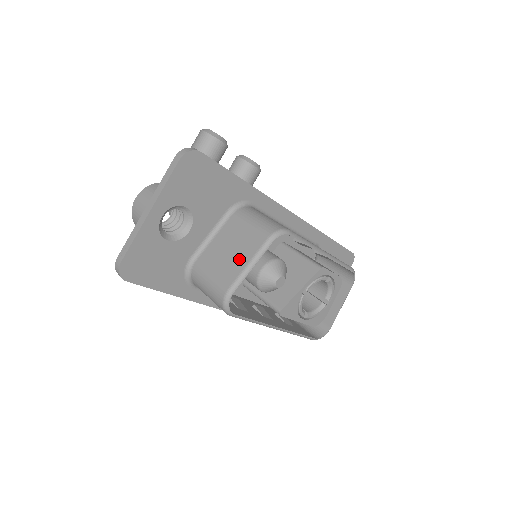
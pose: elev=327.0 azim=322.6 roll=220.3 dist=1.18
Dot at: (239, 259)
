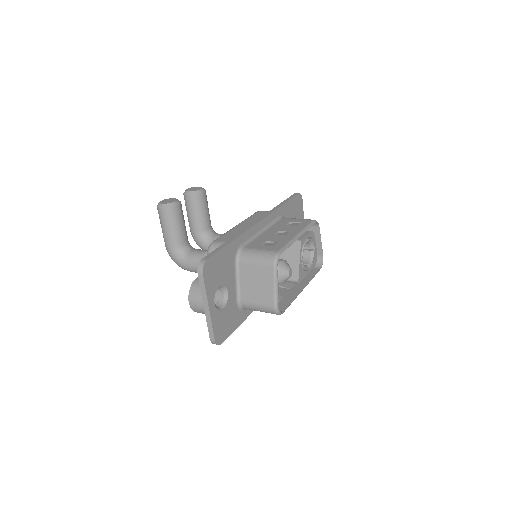
Dot at: (266, 287)
